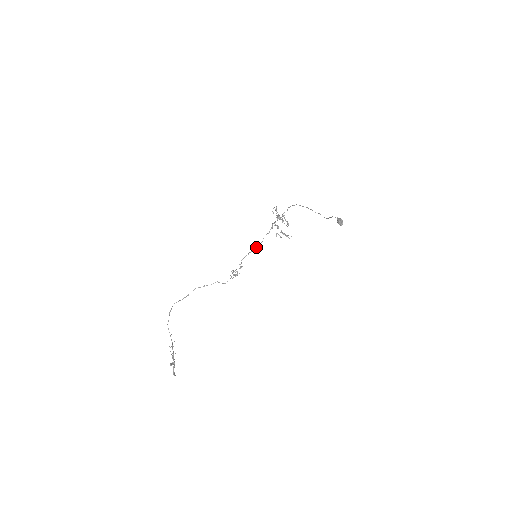
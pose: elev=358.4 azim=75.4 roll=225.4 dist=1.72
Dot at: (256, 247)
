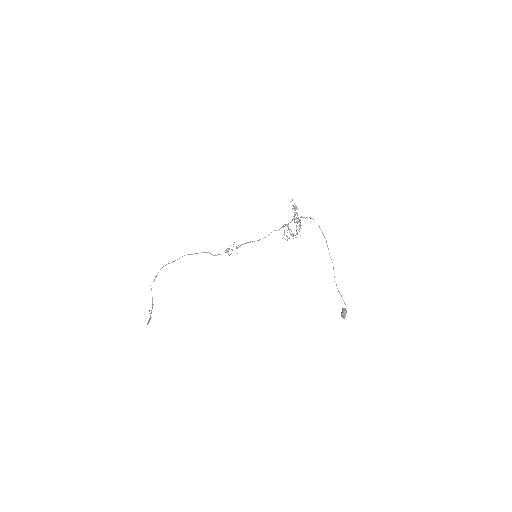
Dot at: (259, 240)
